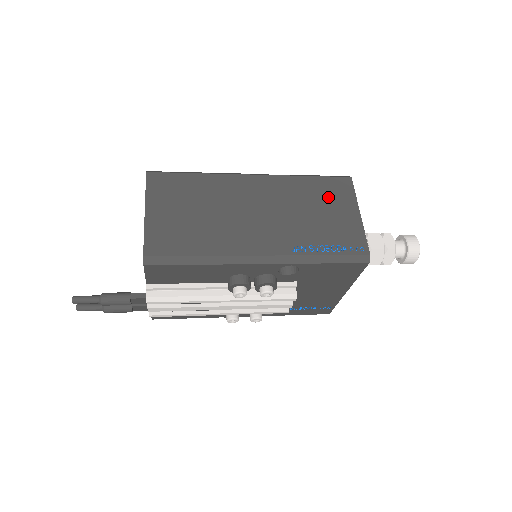
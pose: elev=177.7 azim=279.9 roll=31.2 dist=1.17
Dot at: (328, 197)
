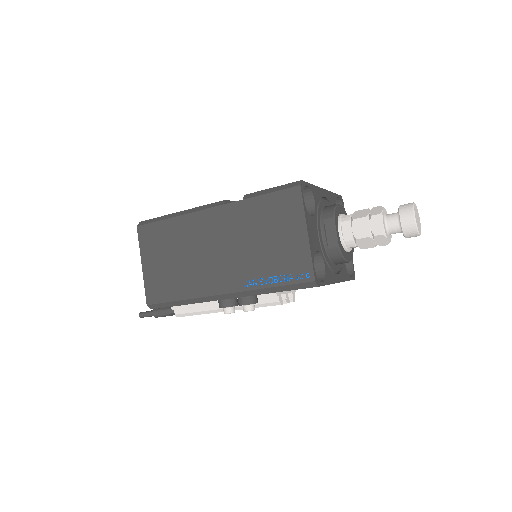
Dot at: (276, 218)
